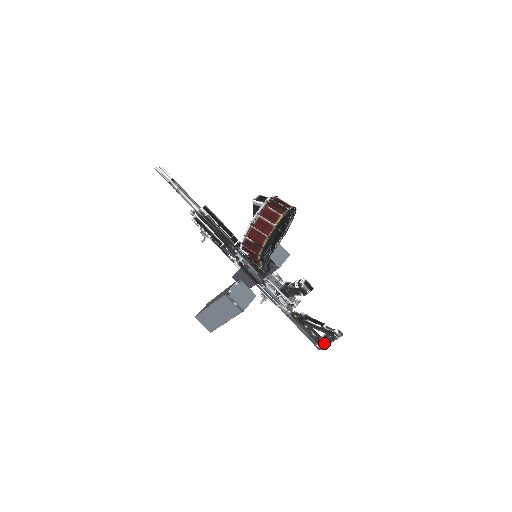
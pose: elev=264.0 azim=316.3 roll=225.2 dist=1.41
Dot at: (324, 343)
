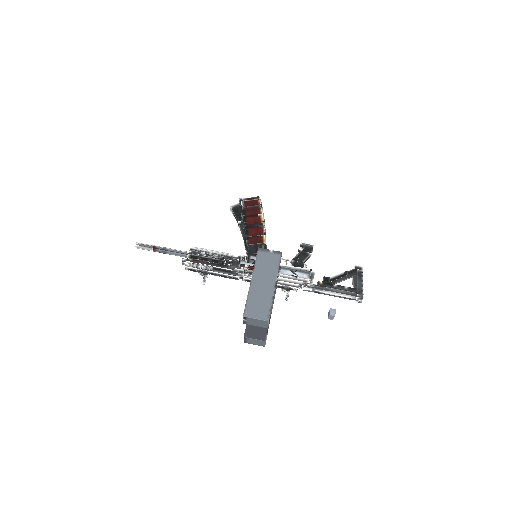
Dot at: (359, 286)
